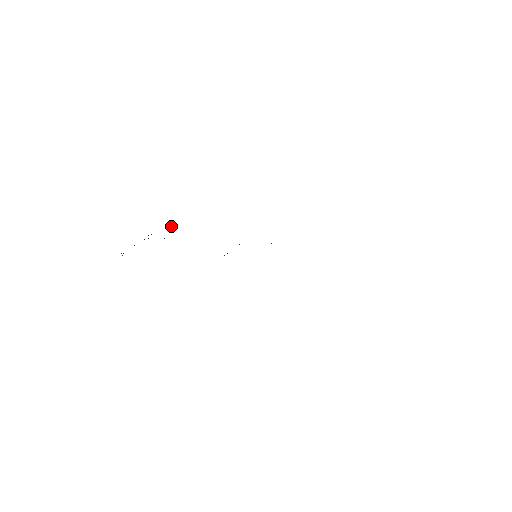
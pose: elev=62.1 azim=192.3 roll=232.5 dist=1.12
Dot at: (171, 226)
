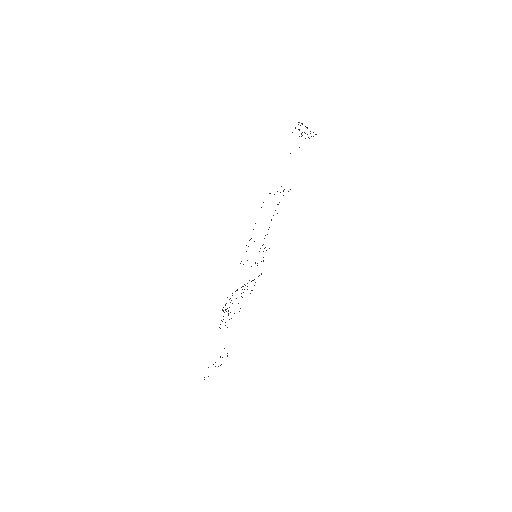
Dot at: occluded
